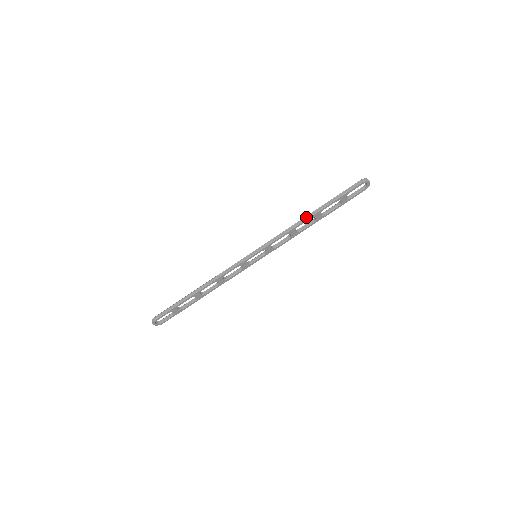
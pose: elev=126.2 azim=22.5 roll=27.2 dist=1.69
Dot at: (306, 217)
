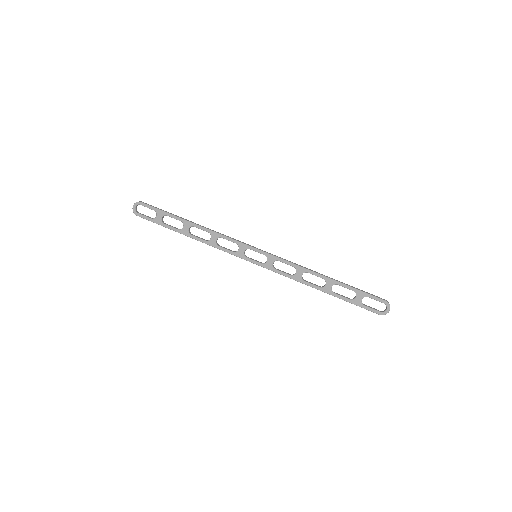
Dot at: (322, 274)
